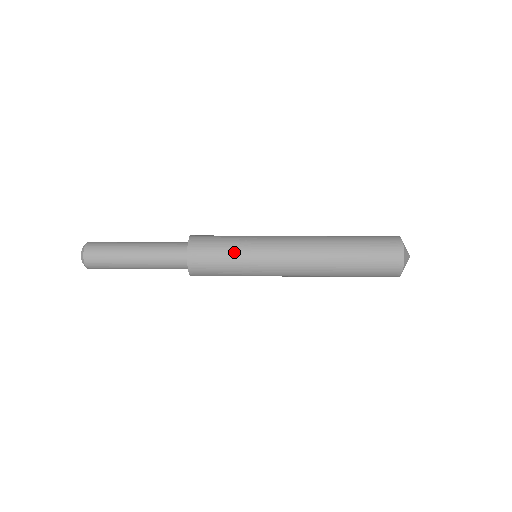
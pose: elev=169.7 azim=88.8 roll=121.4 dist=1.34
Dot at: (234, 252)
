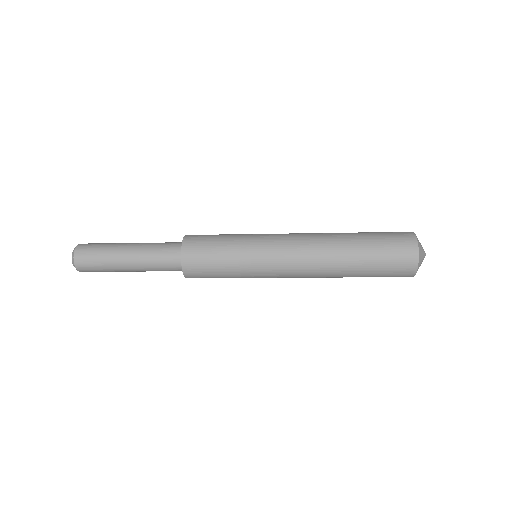
Dot at: (233, 234)
